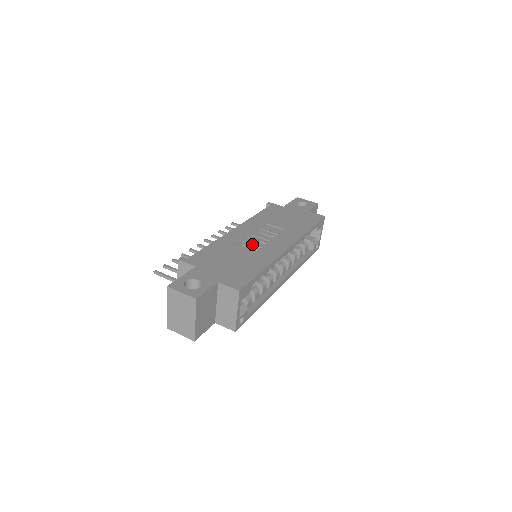
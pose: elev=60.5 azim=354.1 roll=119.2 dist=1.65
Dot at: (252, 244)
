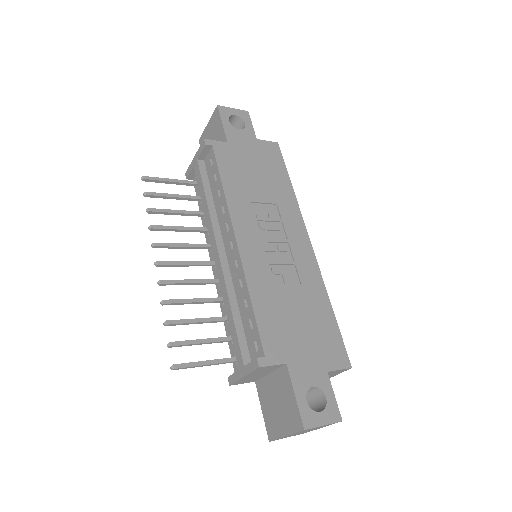
Dot at: (281, 264)
